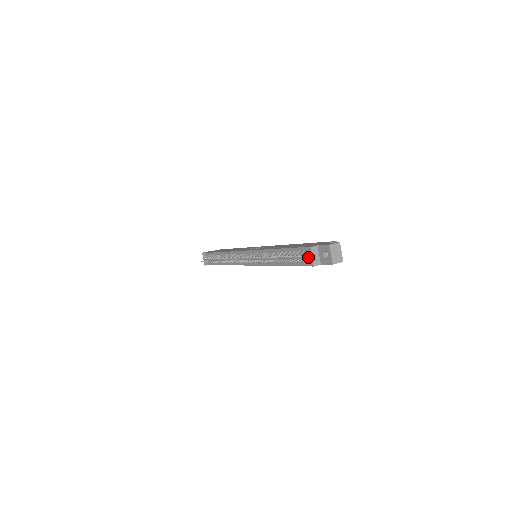
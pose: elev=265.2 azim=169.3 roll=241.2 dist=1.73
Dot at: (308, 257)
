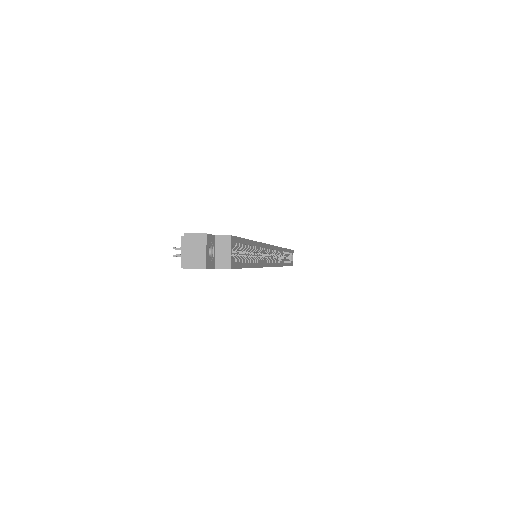
Dot at: occluded
